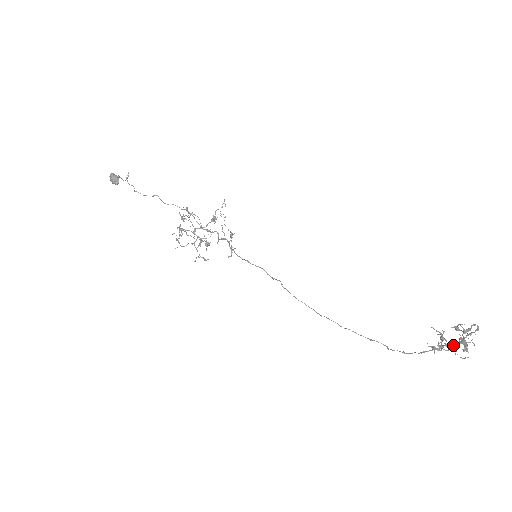
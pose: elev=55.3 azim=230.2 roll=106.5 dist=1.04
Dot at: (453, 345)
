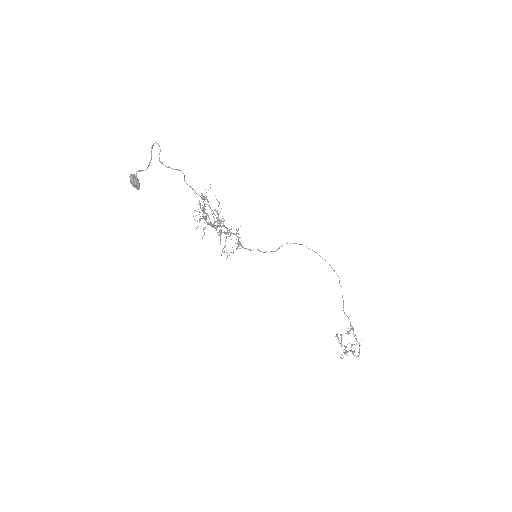
Dot at: occluded
